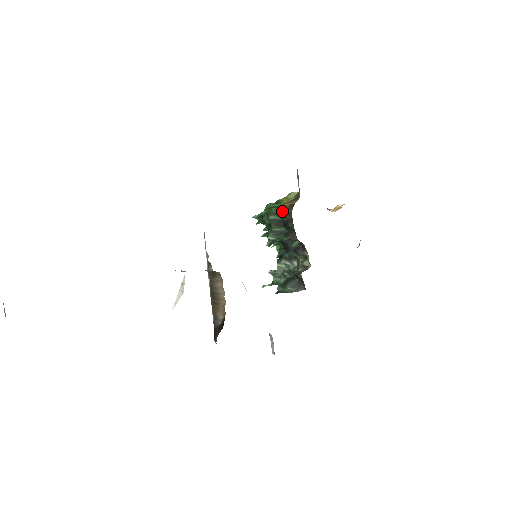
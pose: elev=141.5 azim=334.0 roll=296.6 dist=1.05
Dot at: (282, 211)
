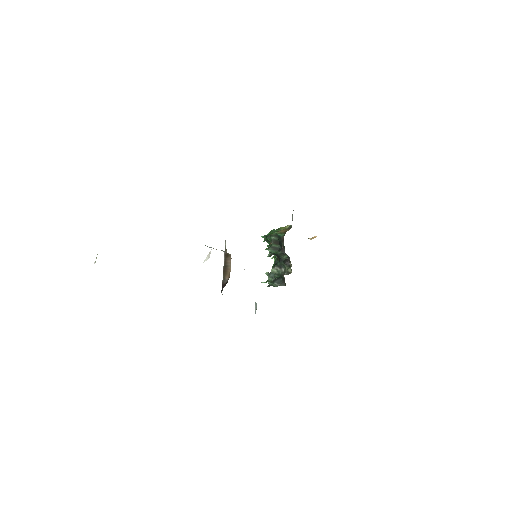
Dot at: (279, 234)
